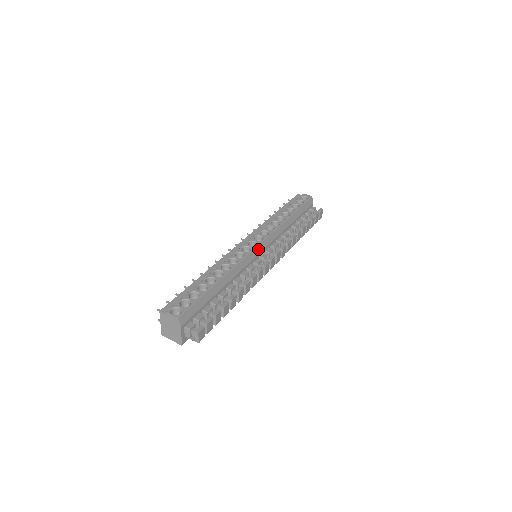
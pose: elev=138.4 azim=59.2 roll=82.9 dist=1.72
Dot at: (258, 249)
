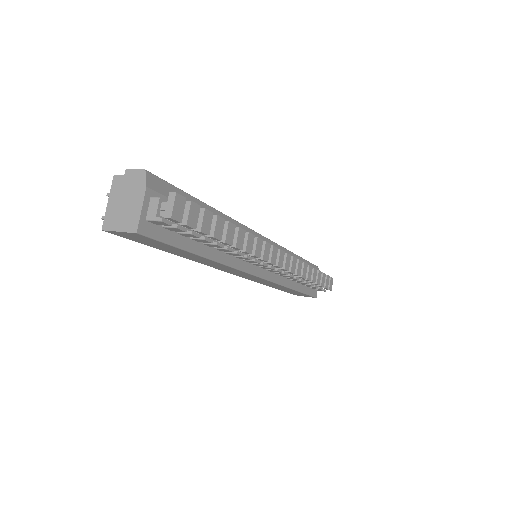
Dot at: occluded
